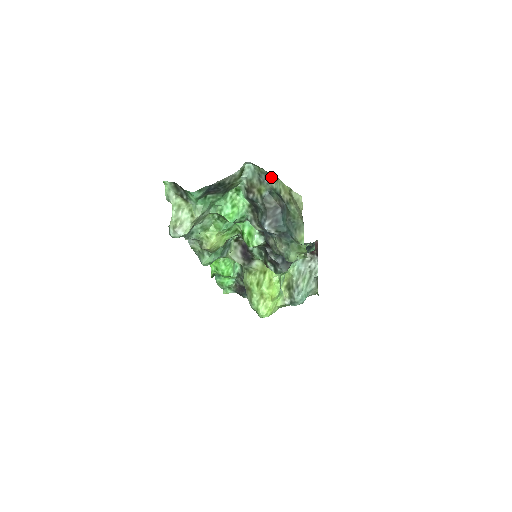
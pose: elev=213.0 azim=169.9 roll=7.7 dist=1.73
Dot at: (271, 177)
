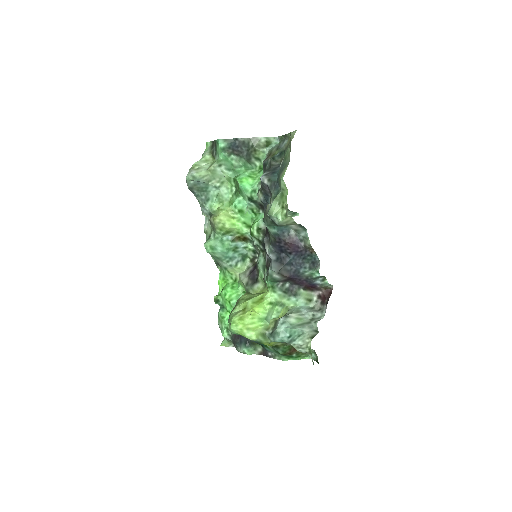
Dot at: occluded
